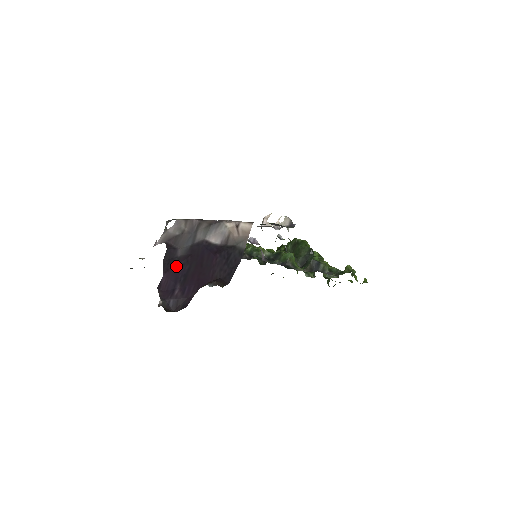
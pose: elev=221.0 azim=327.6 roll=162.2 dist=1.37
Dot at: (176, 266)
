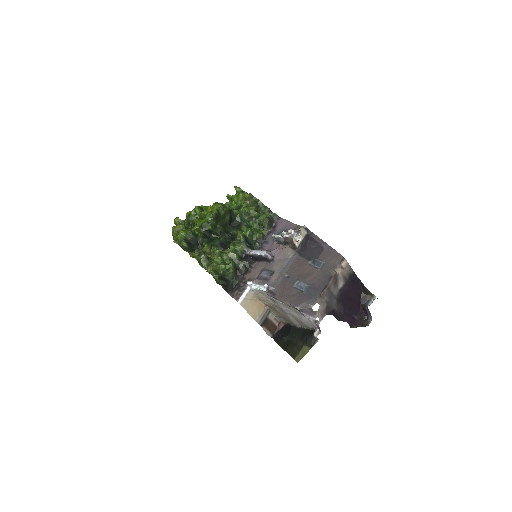
Dot at: (344, 313)
